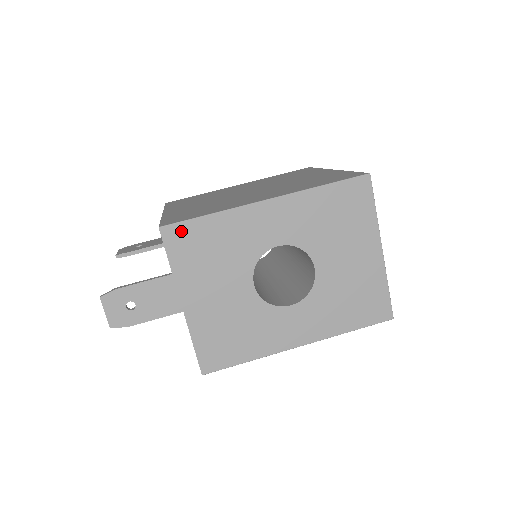
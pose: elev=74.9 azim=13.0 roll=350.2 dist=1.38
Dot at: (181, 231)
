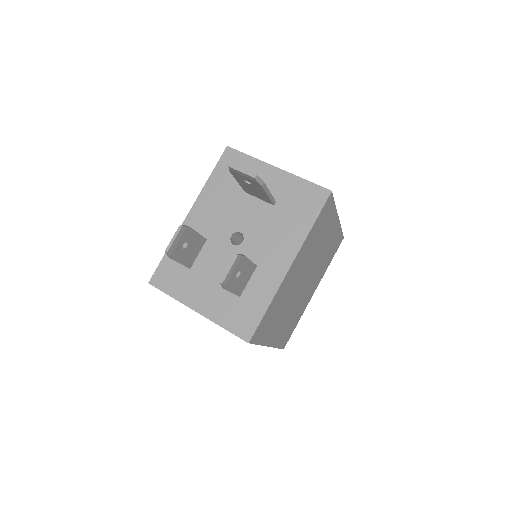
Dot at: occluded
